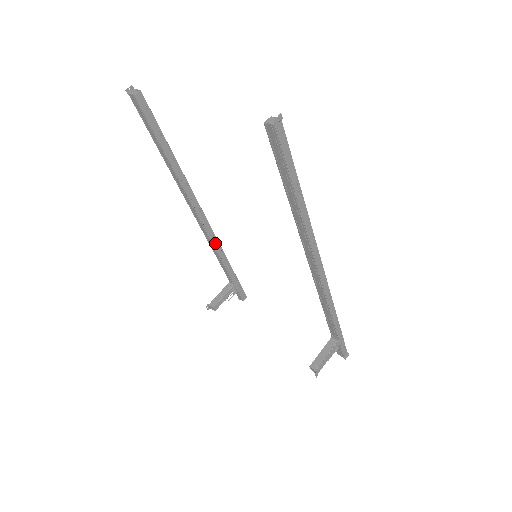
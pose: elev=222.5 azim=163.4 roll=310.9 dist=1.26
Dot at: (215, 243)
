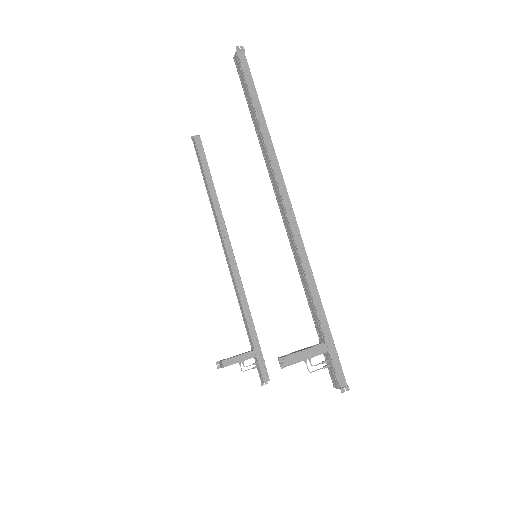
Dot at: (239, 286)
